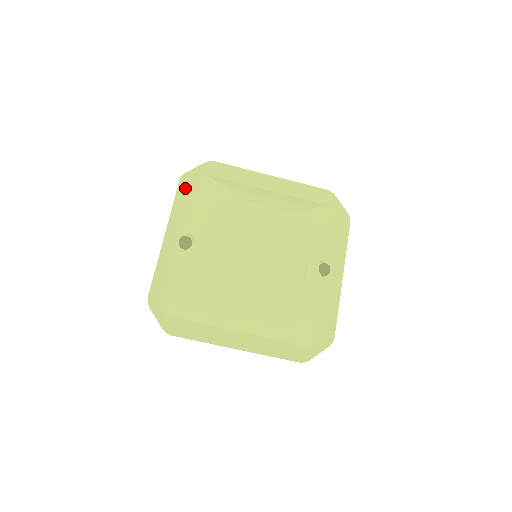
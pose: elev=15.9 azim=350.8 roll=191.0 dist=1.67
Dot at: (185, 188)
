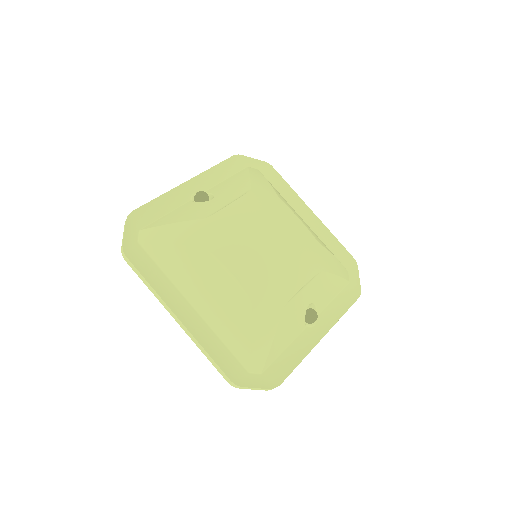
Dot at: (233, 164)
